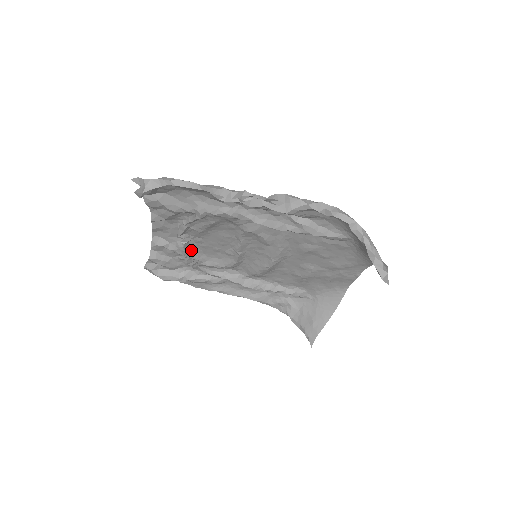
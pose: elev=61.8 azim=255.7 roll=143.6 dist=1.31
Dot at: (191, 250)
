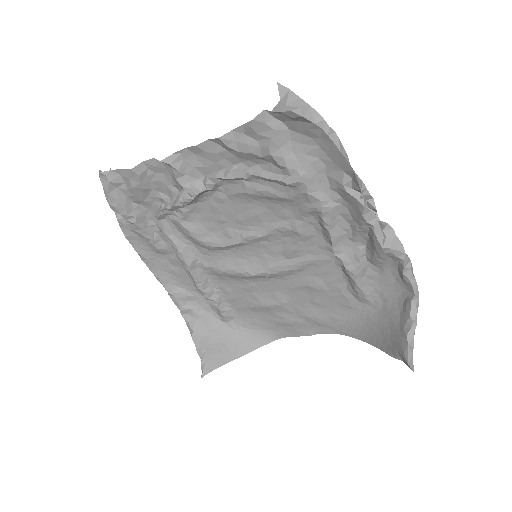
Dot at: (196, 199)
